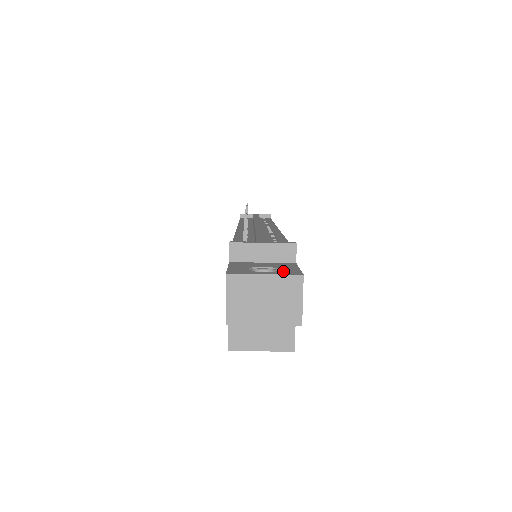
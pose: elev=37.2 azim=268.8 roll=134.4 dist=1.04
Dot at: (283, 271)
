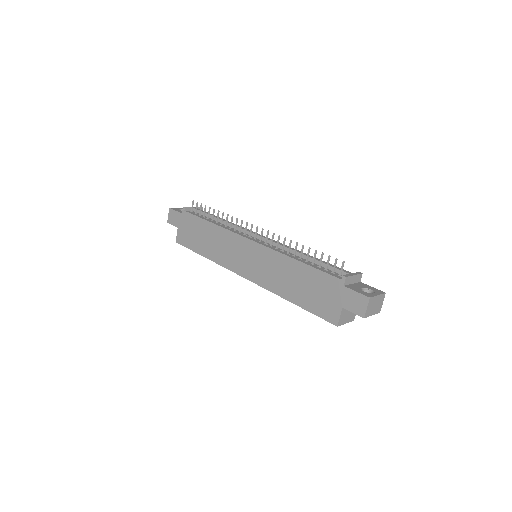
Dot at: (376, 291)
